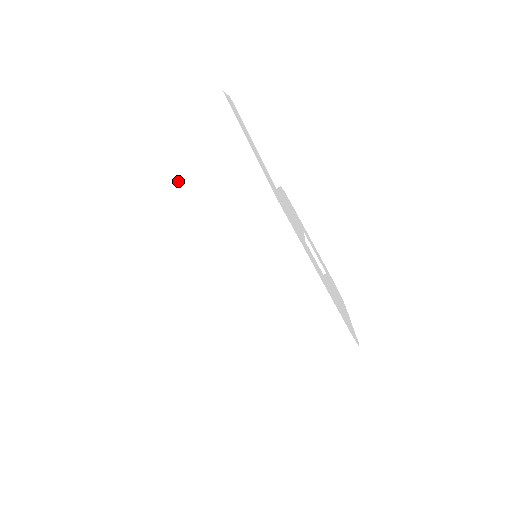
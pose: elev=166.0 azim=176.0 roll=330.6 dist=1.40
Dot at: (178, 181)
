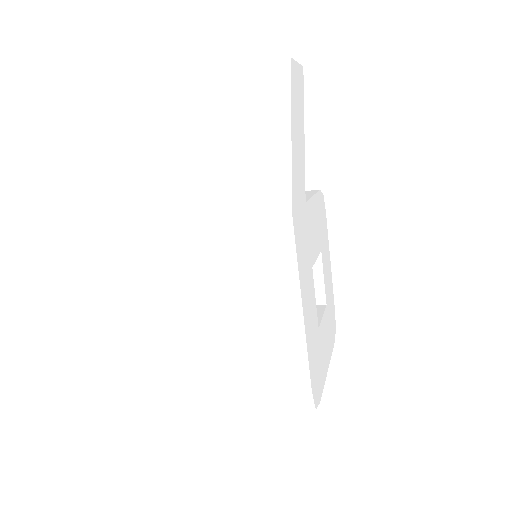
Dot at: (197, 142)
